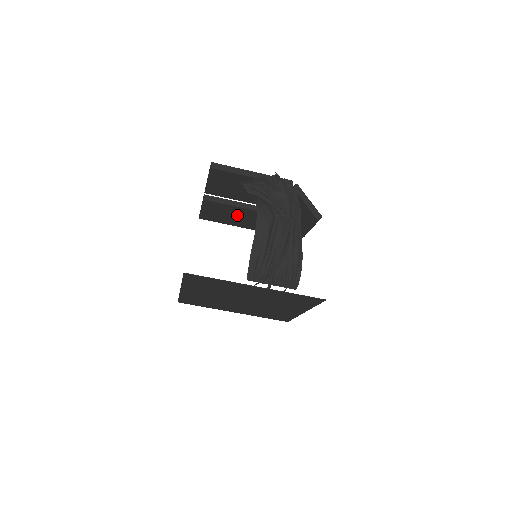
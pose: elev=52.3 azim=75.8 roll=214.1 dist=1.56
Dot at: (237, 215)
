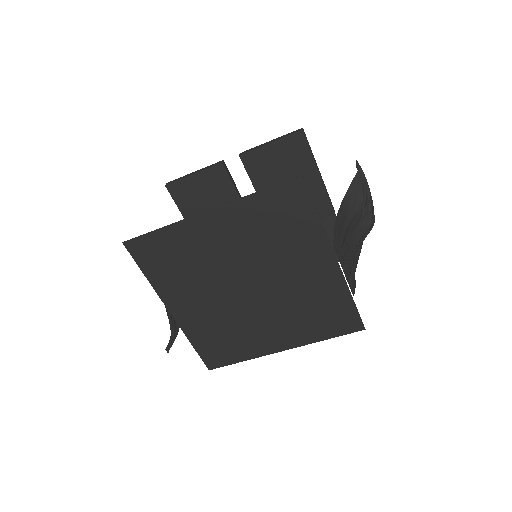
Dot at: occluded
